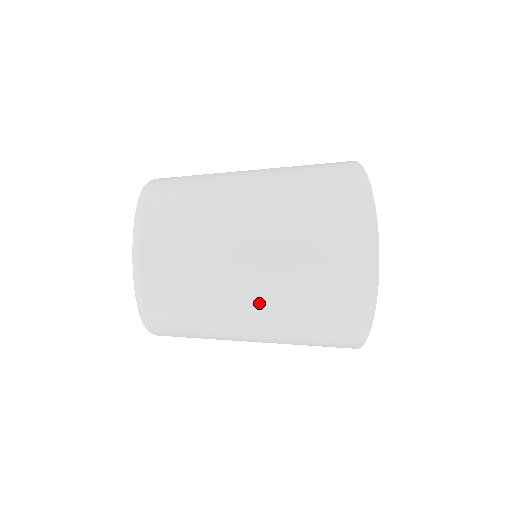
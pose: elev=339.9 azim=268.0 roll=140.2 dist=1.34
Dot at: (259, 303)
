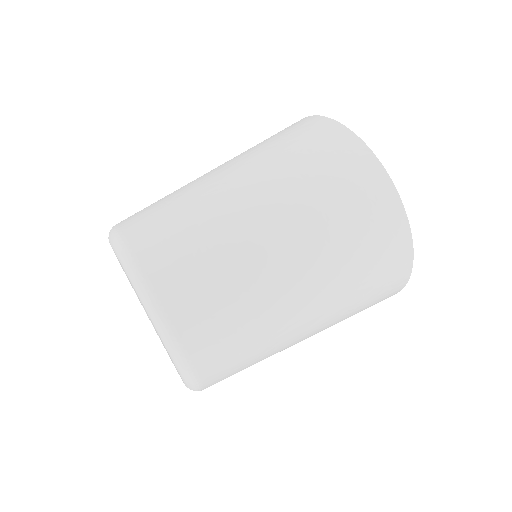
Dot at: (310, 308)
